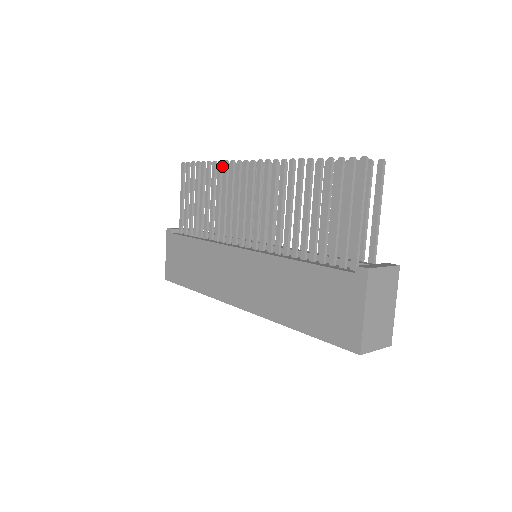
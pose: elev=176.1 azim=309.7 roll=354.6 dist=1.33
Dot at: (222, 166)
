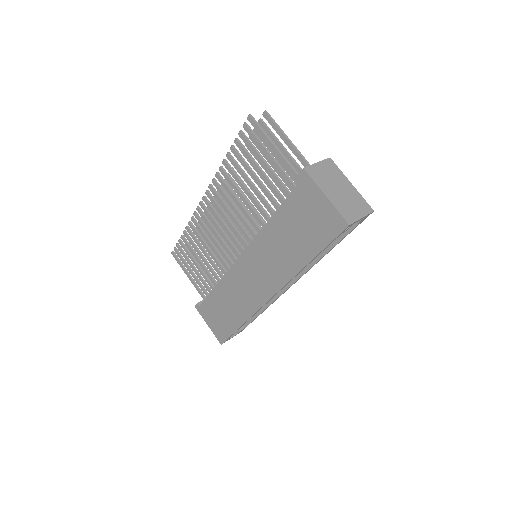
Dot at: (192, 224)
